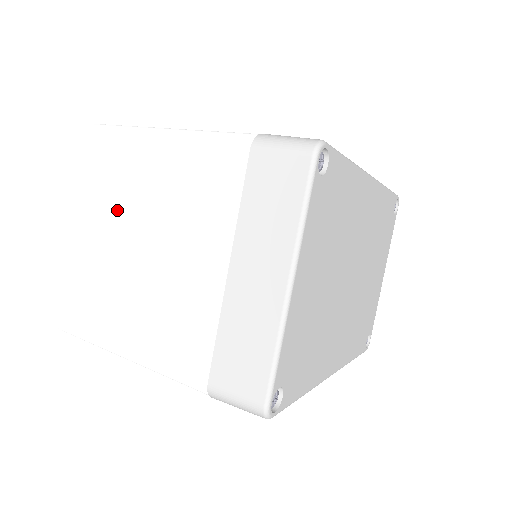
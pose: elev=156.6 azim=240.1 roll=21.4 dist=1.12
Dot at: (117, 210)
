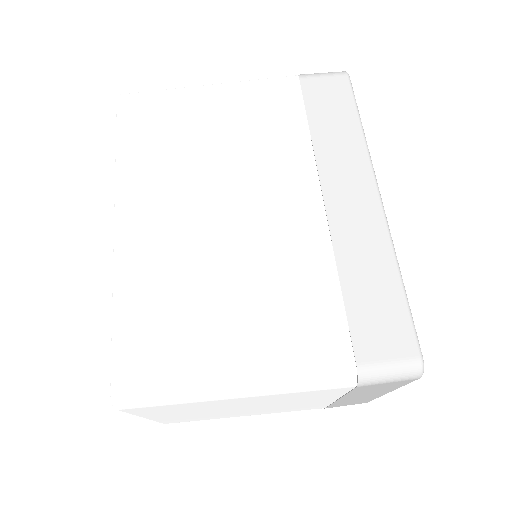
Dot at: (204, 410)
